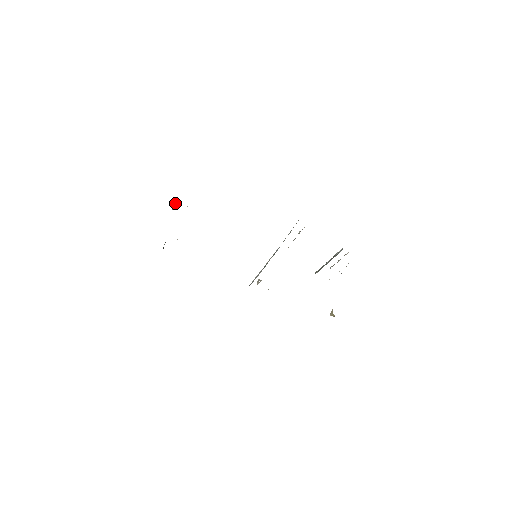
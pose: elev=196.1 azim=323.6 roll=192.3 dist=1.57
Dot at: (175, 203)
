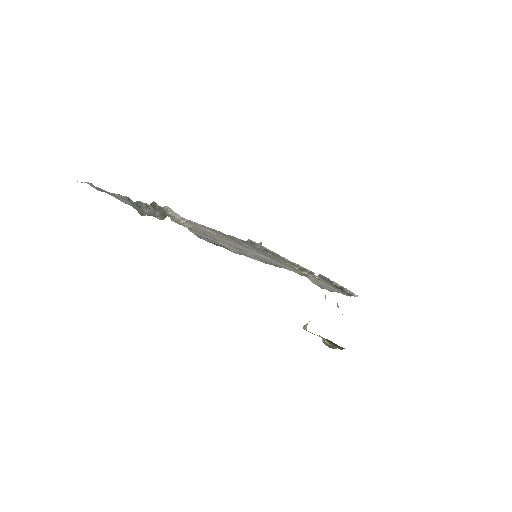
Dot at: occluded
